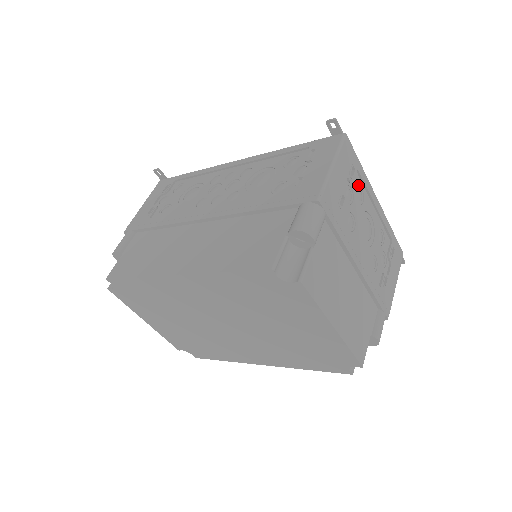
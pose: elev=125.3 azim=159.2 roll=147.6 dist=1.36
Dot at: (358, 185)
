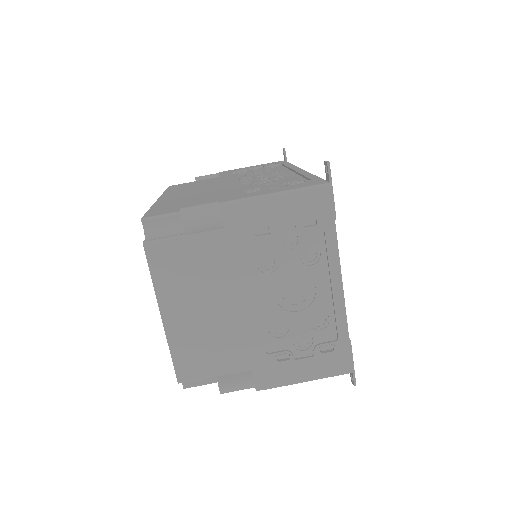
Dot at: (315, 244)
